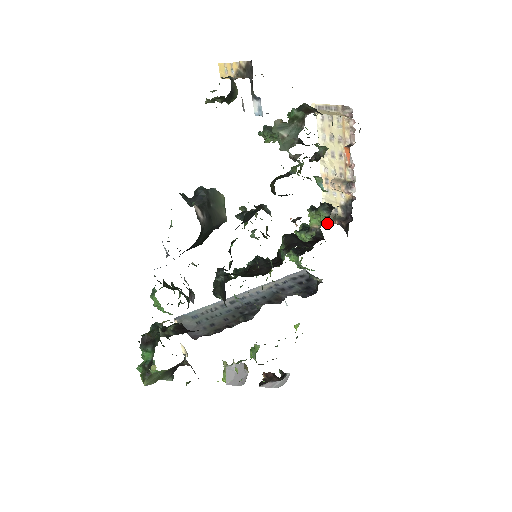
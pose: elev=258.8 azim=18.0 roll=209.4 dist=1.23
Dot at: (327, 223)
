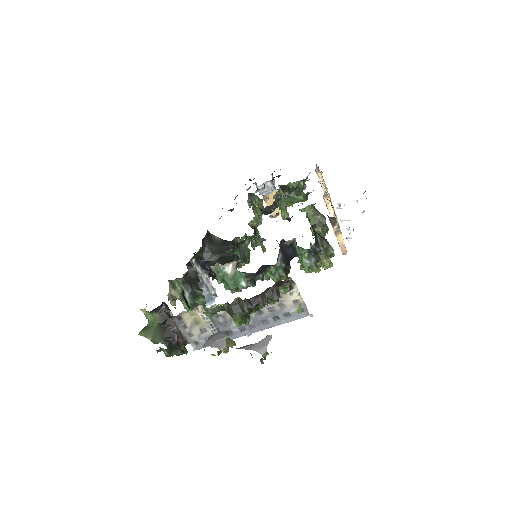
Dot at: (312, 219)
